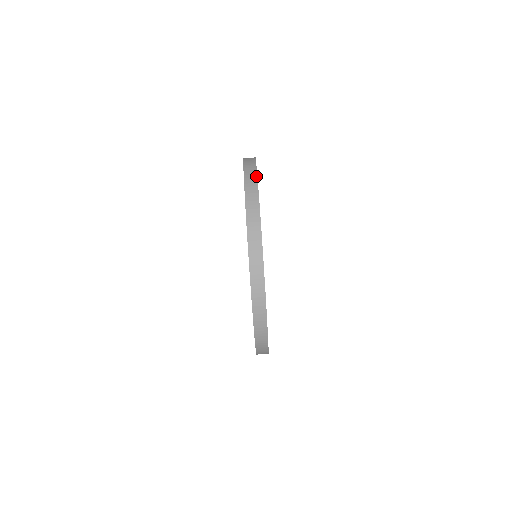
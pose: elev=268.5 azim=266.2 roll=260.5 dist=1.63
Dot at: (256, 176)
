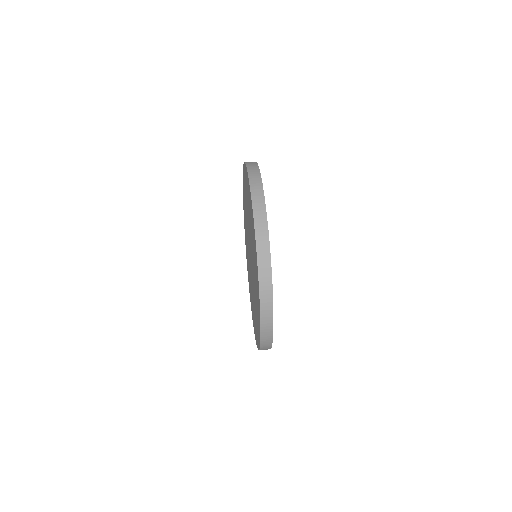
Dot at: occluded
